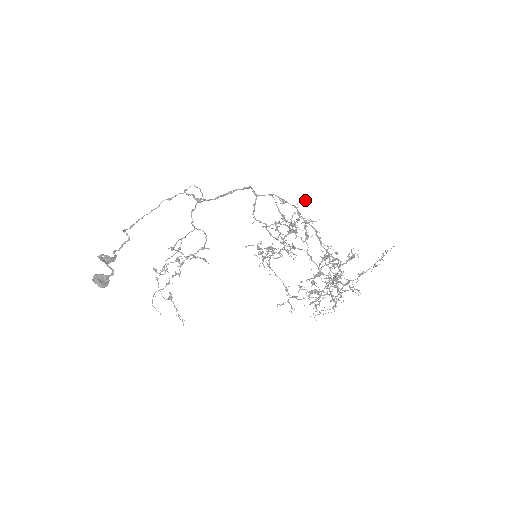
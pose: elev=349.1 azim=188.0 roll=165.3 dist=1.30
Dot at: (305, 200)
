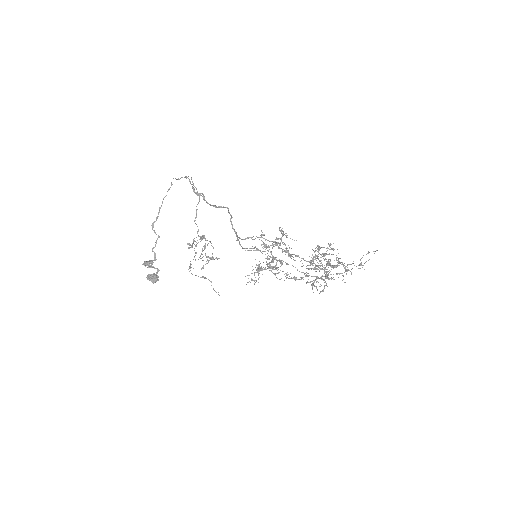
Dot at: occluded
